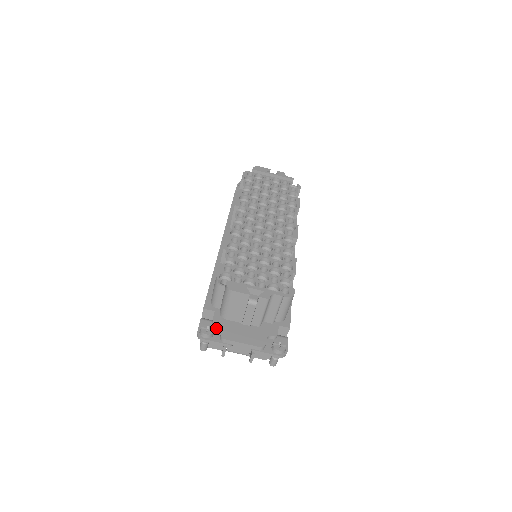
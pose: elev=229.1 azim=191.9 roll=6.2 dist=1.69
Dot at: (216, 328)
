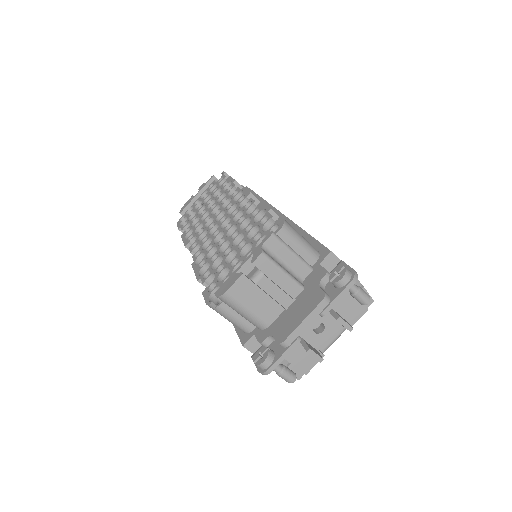
Dot at: (271, 345)
